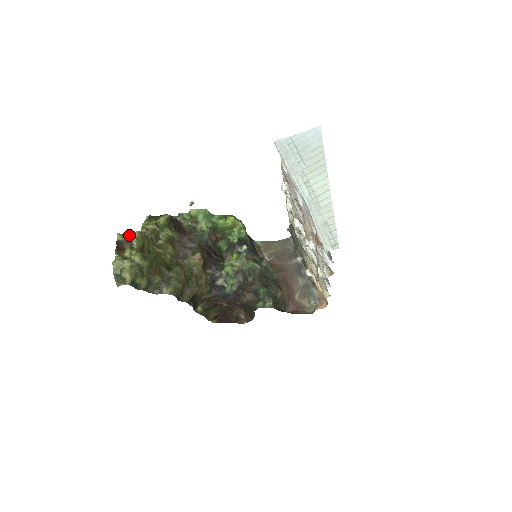
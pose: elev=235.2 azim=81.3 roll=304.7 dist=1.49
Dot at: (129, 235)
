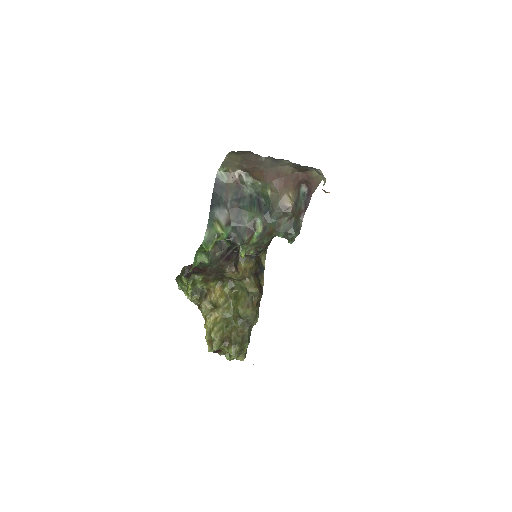
Dot at: (211, 346)
